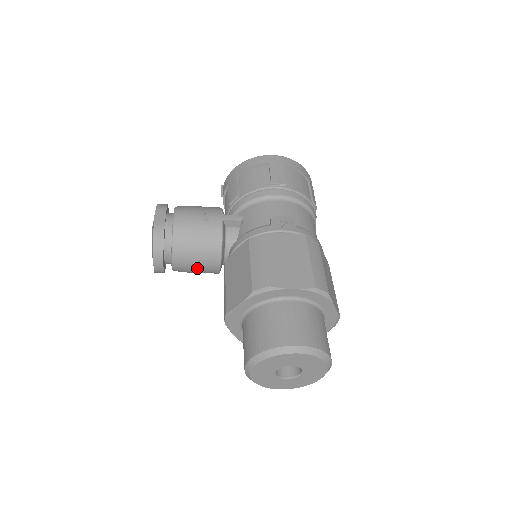
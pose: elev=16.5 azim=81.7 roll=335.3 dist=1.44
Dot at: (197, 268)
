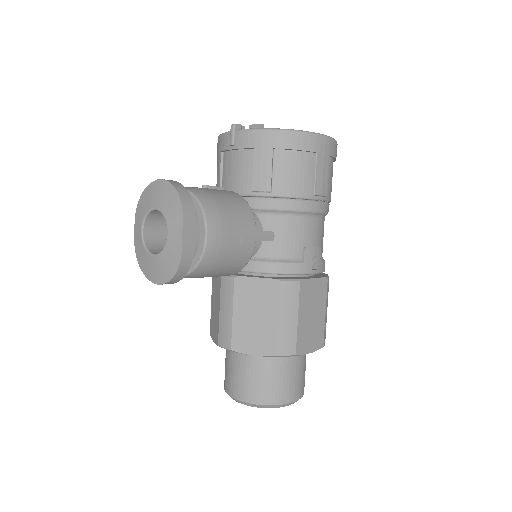
Dot at: occluded
